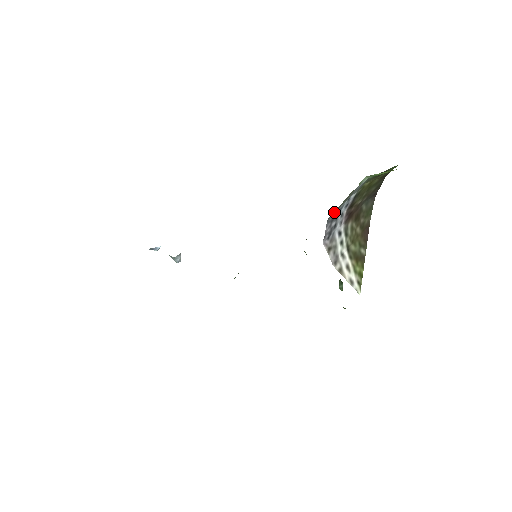
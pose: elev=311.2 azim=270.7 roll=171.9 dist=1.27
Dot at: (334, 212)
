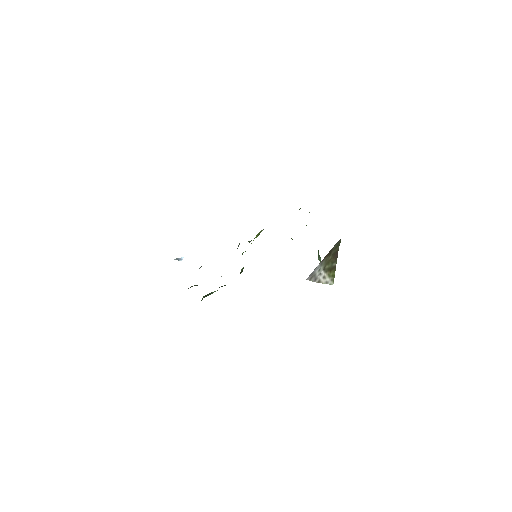
Dot at: occluded
